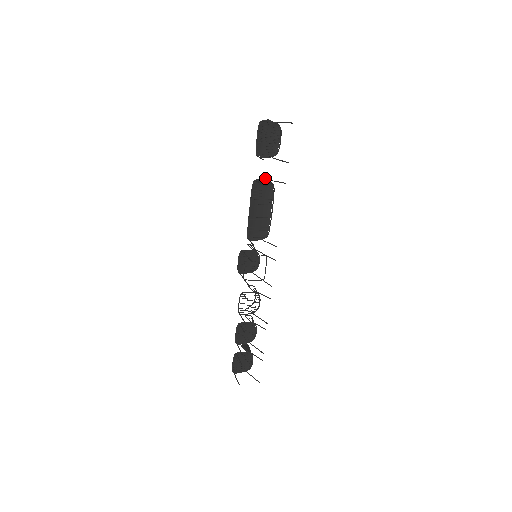
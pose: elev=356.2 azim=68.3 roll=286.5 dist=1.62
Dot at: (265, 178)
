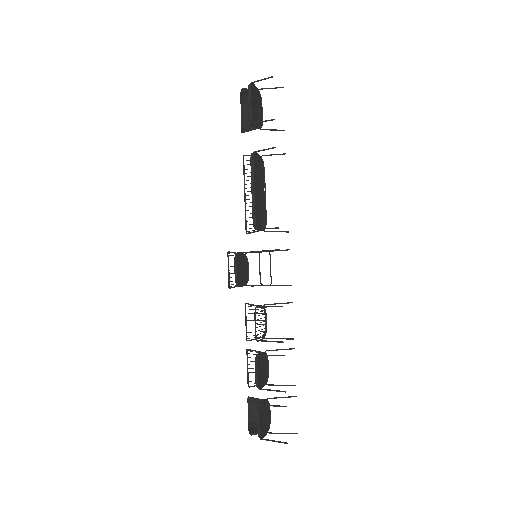
Dot at: occluded
